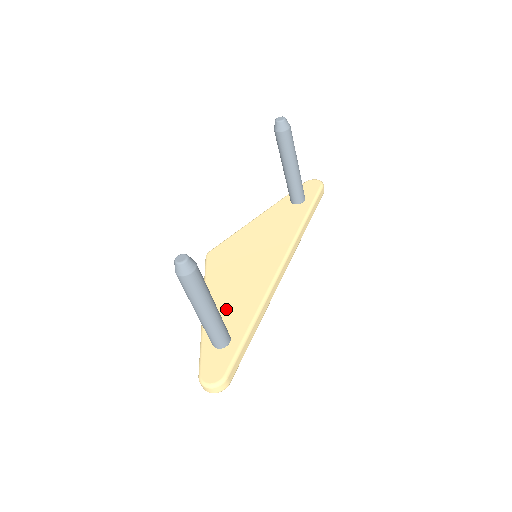
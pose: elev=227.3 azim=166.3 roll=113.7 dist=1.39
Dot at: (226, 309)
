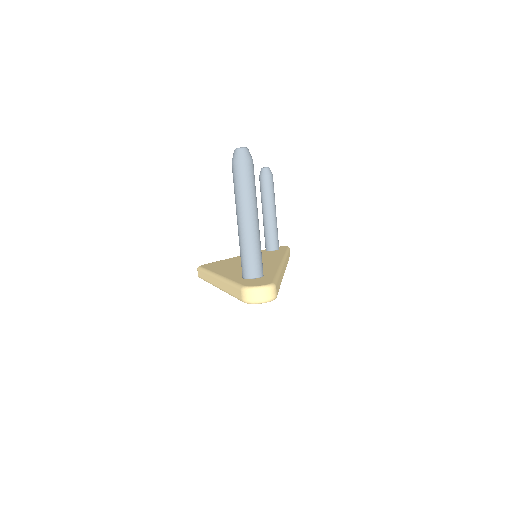
Dot at: occluded
